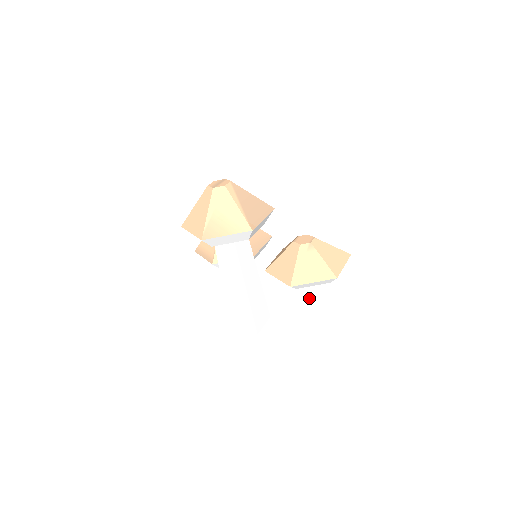
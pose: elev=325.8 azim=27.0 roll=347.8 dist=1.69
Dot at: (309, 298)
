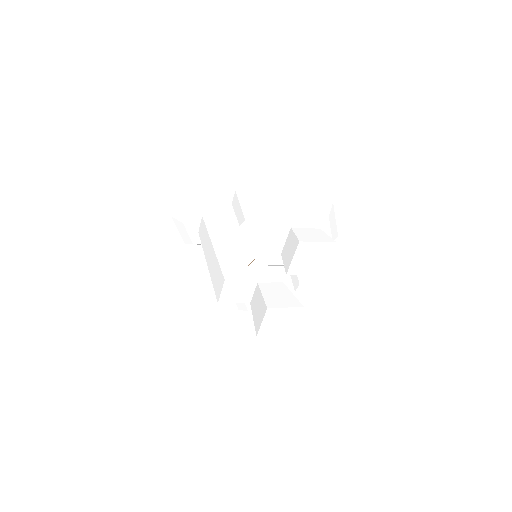
Dot at: (293, 249)
